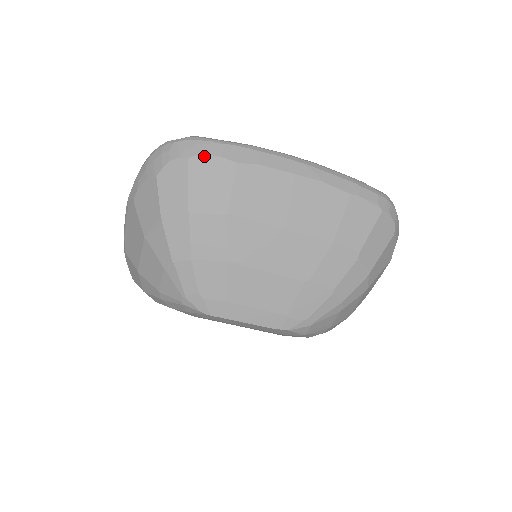
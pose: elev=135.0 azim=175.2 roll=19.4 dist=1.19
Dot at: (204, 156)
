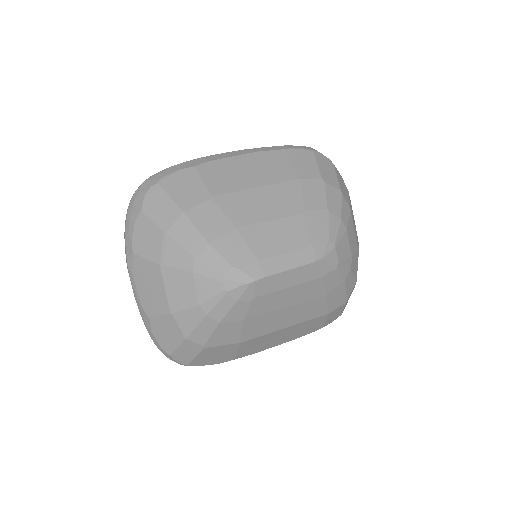
Dot at: (168, 175)
